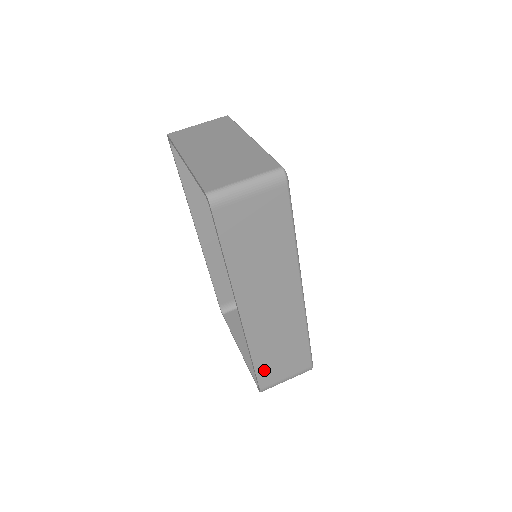
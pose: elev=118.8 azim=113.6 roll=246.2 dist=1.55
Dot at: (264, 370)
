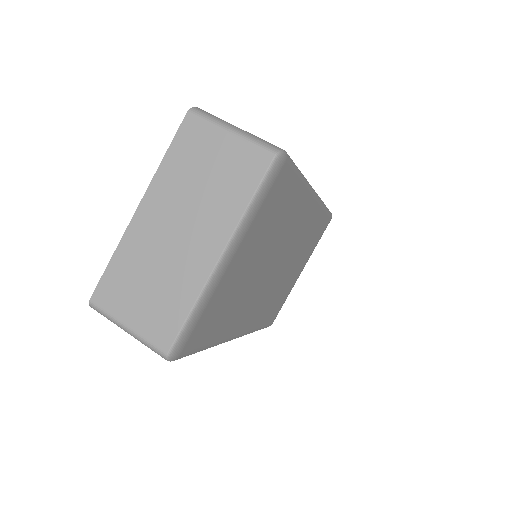
Dot at: occluded
